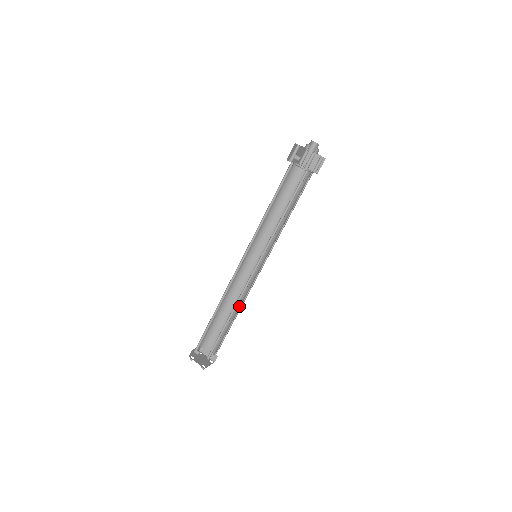
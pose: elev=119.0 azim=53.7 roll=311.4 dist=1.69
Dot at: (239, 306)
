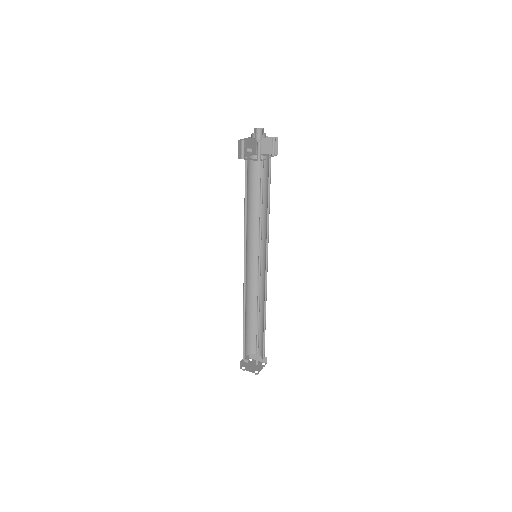
Dot at: (263, 306)
